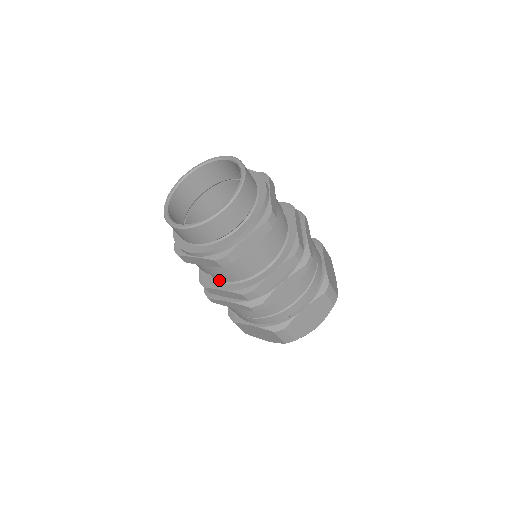
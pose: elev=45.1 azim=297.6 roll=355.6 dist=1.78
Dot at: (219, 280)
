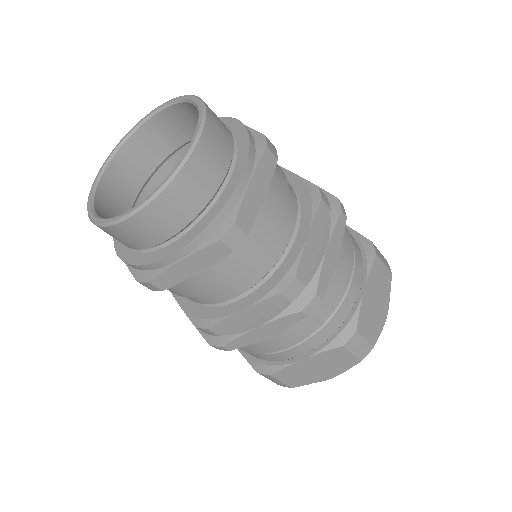
Dot at: occluded
